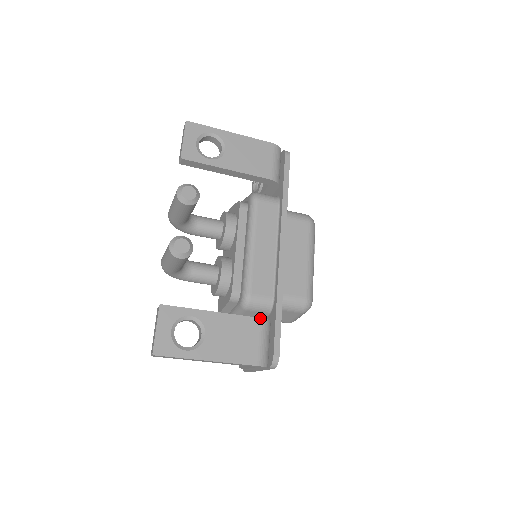
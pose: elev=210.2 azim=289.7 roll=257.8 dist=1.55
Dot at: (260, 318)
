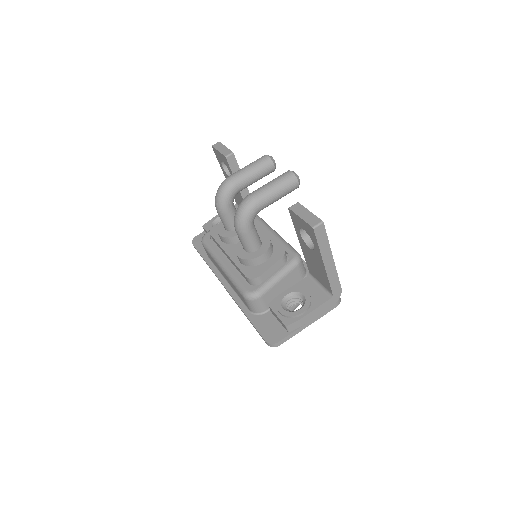
Dot at: occluded
